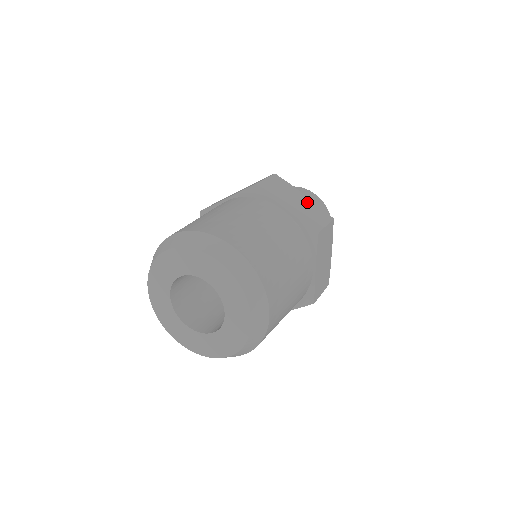
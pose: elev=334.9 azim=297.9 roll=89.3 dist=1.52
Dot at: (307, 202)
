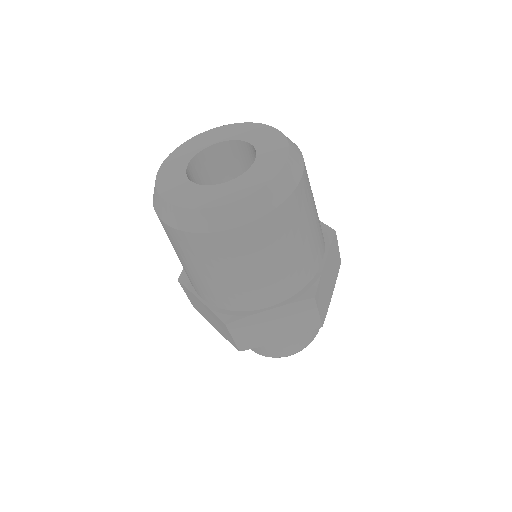
Dot at: occluded
